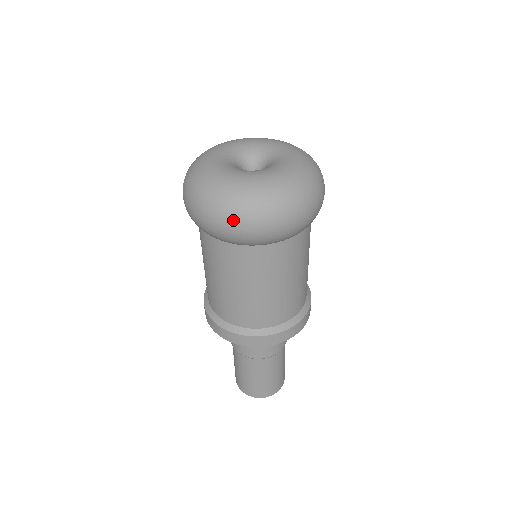
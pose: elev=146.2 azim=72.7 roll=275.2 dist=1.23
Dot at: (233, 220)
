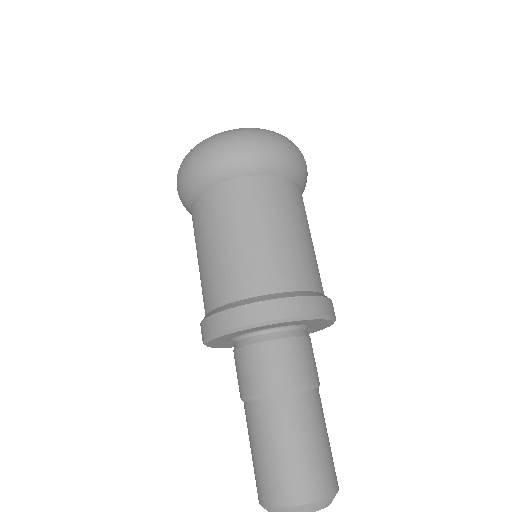
Dot at: (258, 137)
